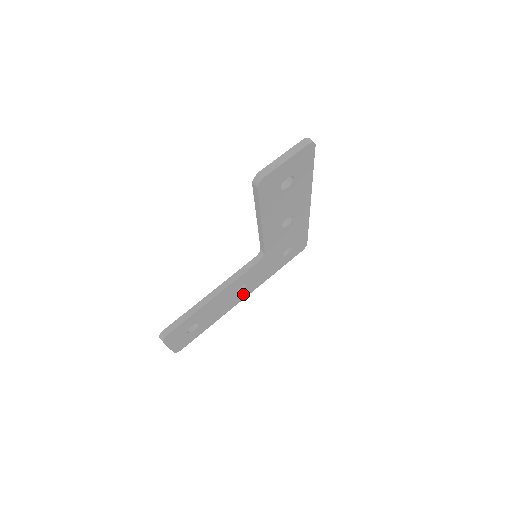
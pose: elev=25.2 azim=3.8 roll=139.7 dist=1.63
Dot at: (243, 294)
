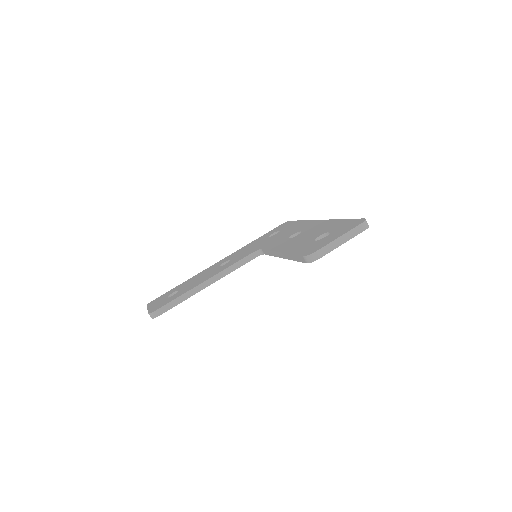
Dot at: occluded
